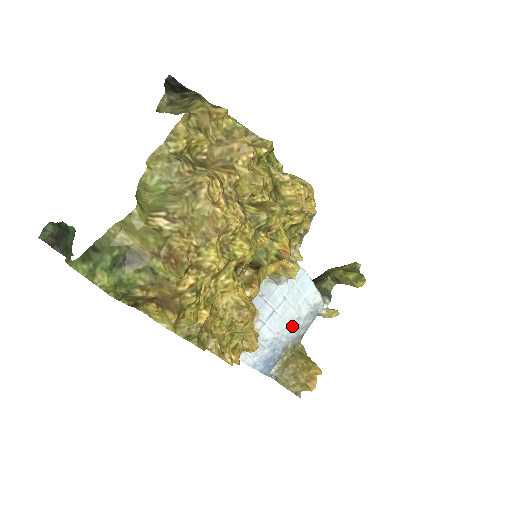
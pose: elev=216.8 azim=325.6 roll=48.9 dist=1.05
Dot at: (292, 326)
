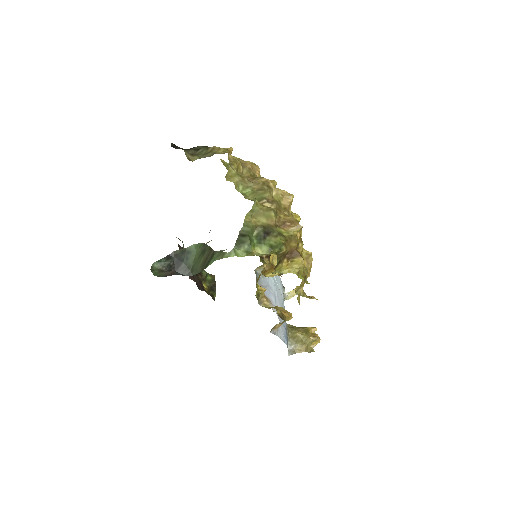
Dot at: (283, 307)
